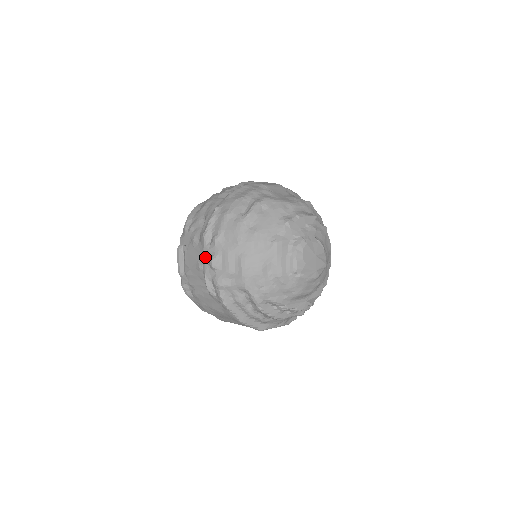
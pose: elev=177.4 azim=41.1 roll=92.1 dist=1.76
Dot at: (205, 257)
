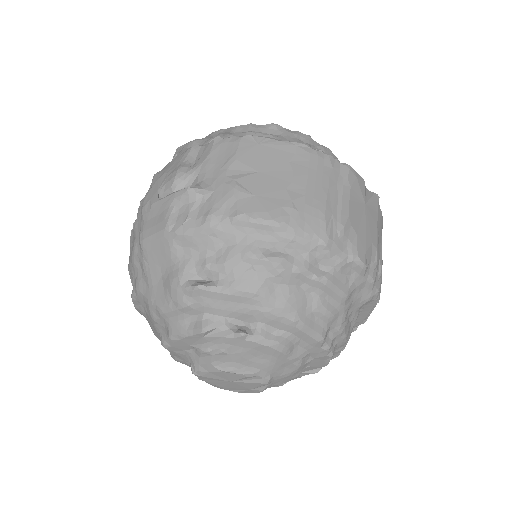
Dot at: occluded
